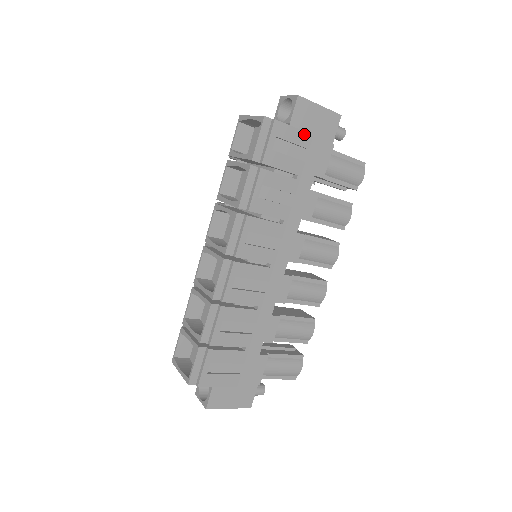
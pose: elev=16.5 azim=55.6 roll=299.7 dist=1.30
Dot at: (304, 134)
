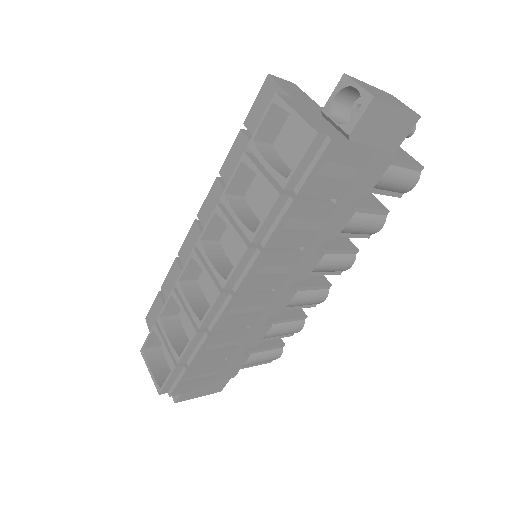
Dot at: (364, 151)
